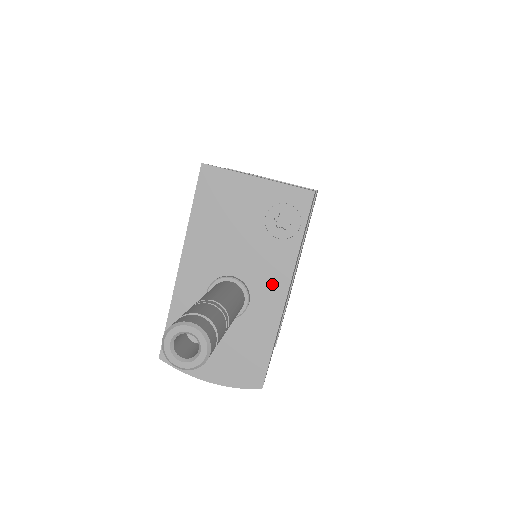
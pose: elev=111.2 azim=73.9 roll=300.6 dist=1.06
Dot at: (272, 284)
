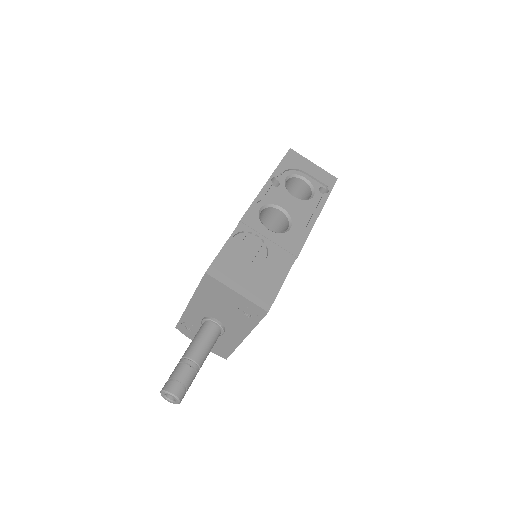
Dot at: (238, 332)
